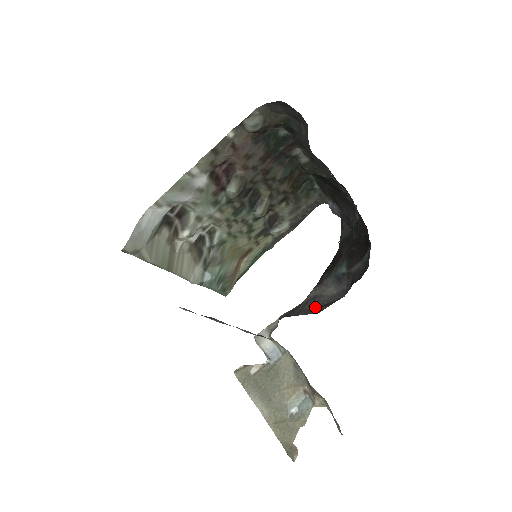
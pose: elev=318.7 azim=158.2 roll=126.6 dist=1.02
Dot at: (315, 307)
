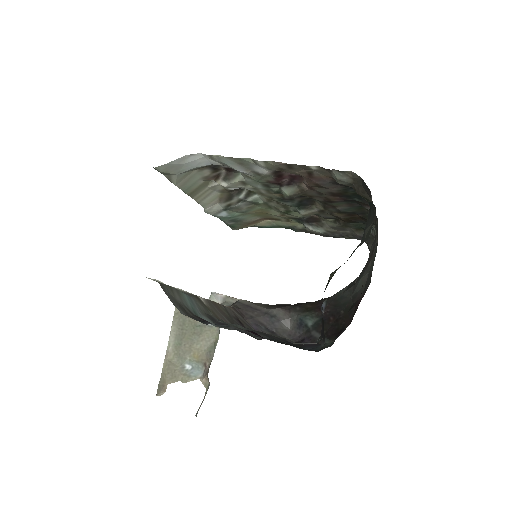
Dot at: (264, 325)
